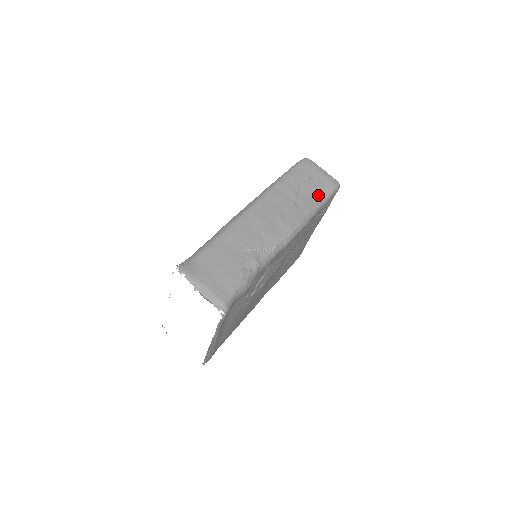
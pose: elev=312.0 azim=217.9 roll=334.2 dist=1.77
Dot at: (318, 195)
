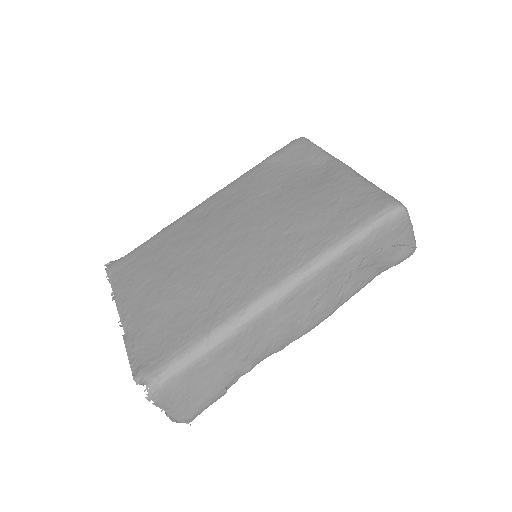
Dot at: (377, 270)
